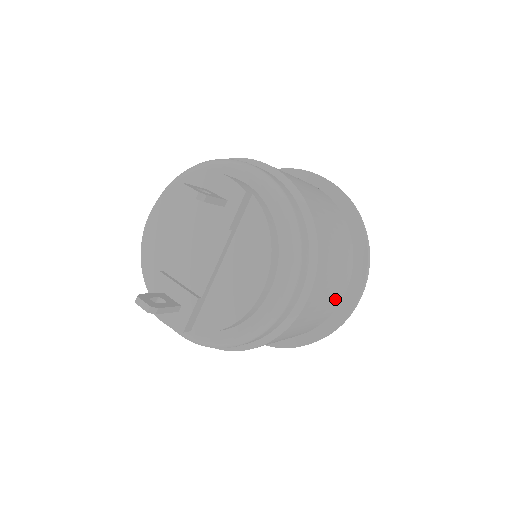
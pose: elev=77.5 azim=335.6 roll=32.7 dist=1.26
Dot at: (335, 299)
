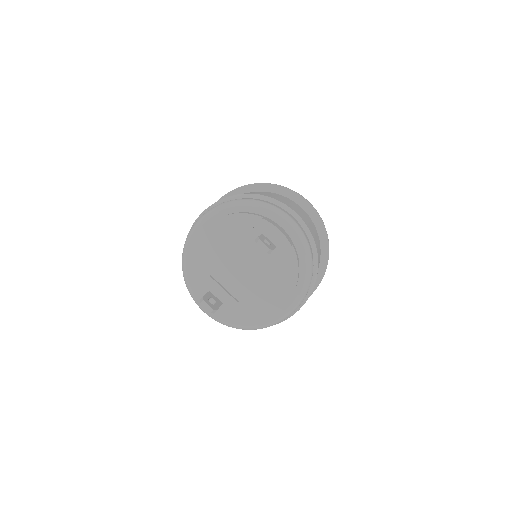
Dot at: occluded
